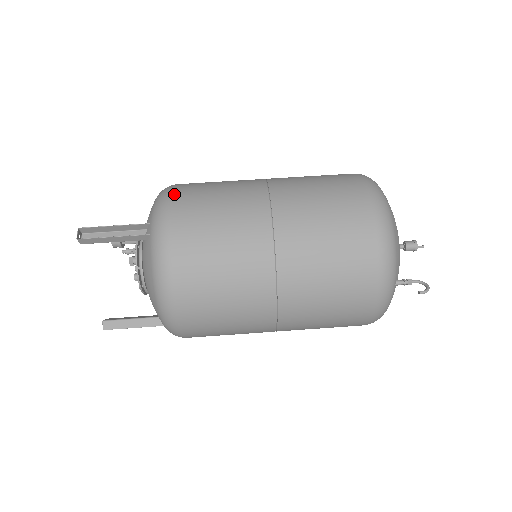
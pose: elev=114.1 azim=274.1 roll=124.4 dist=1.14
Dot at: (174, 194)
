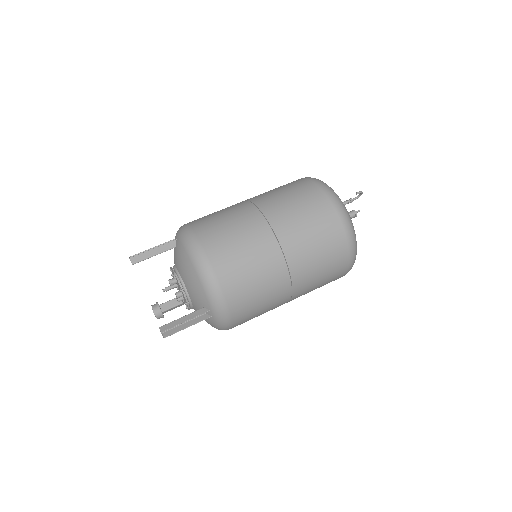
Dot at: occluded
